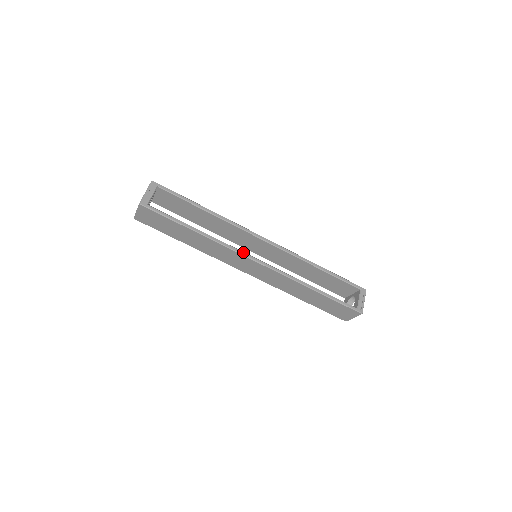
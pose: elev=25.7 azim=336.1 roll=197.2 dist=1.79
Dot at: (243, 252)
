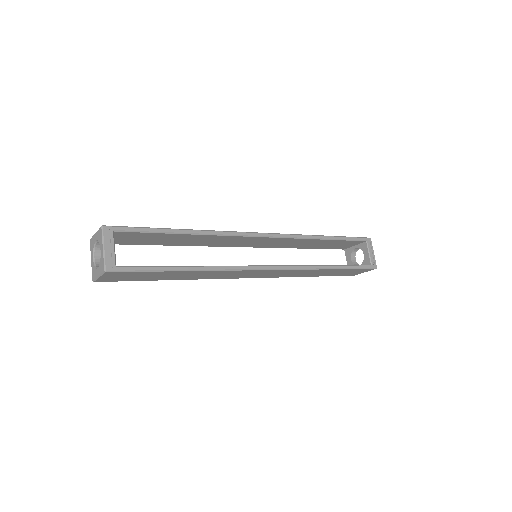
Dot at: (250, 266)
